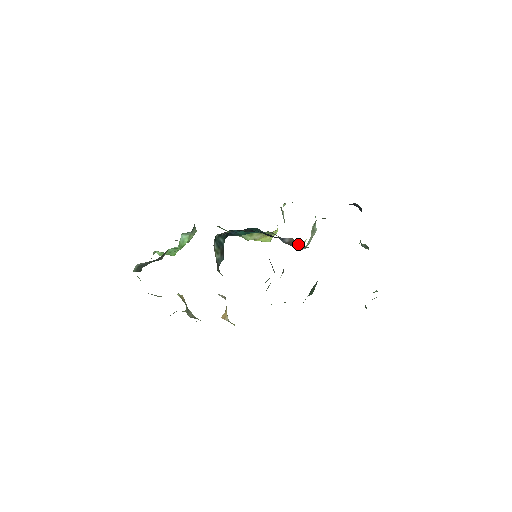
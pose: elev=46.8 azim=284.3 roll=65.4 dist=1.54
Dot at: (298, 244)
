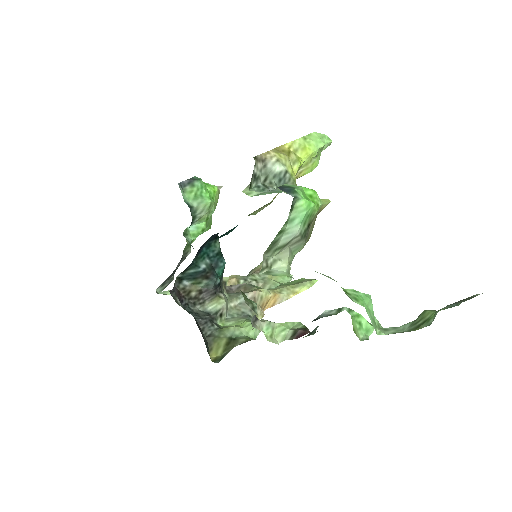
Dot at: occluded
